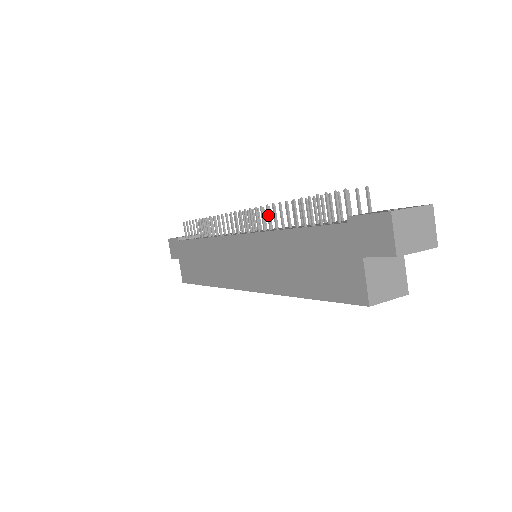
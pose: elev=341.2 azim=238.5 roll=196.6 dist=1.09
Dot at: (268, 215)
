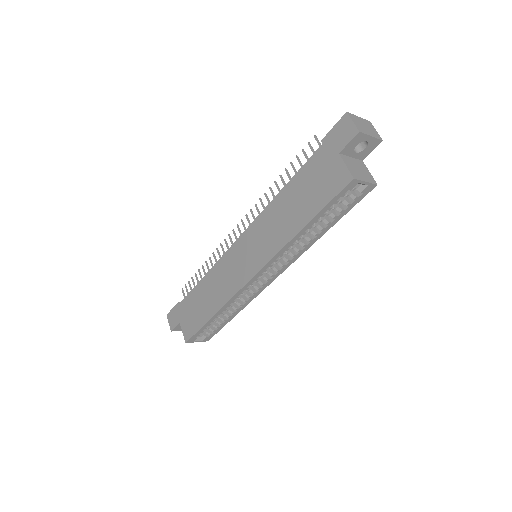
Dot at: (262, 204)
